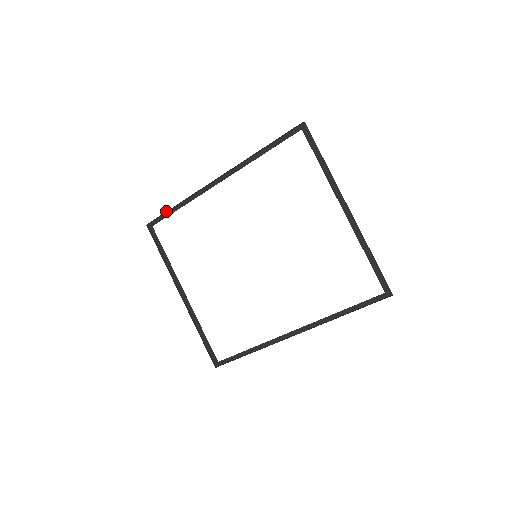
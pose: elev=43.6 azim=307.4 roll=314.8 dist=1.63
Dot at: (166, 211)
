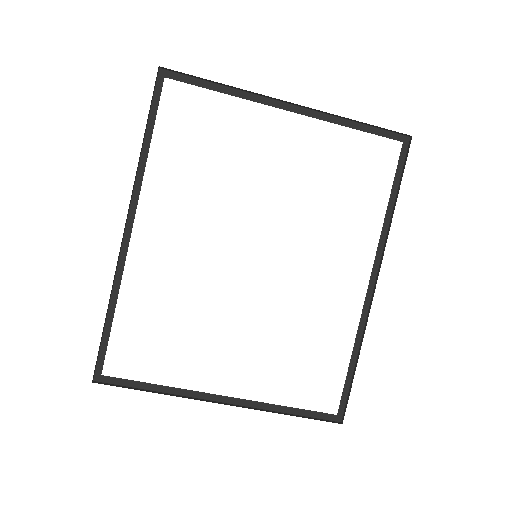
Dot at: occluded
